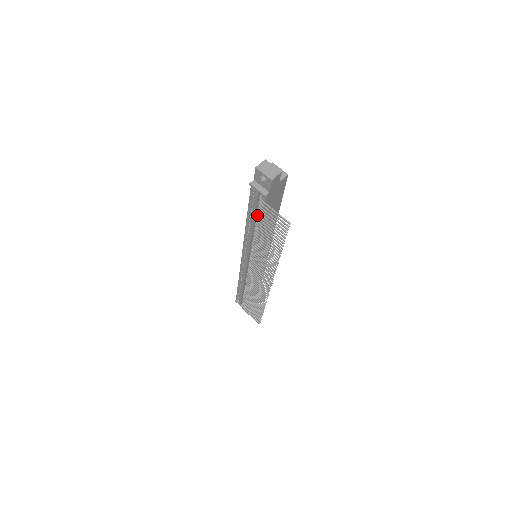
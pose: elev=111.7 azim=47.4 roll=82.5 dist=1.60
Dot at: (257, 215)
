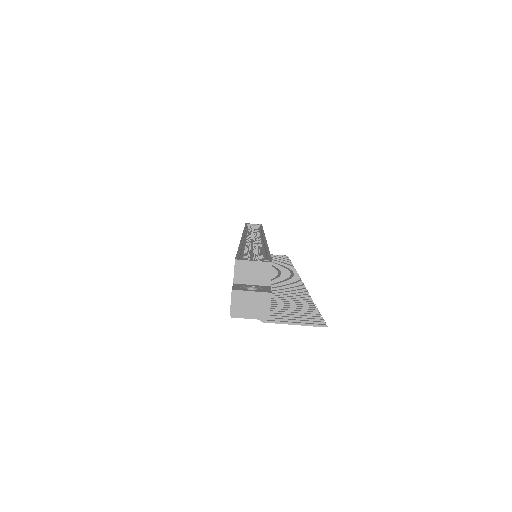
Dot at: occluded
